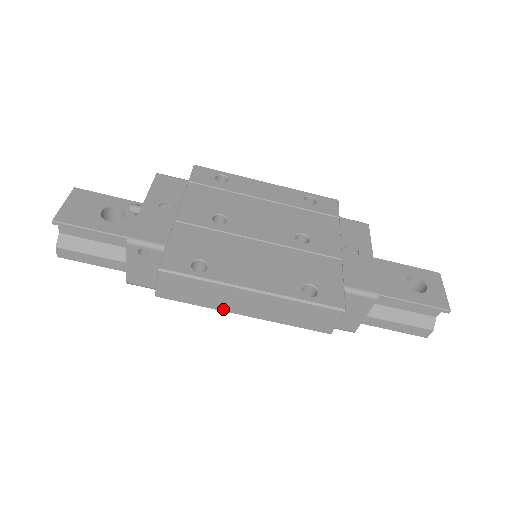
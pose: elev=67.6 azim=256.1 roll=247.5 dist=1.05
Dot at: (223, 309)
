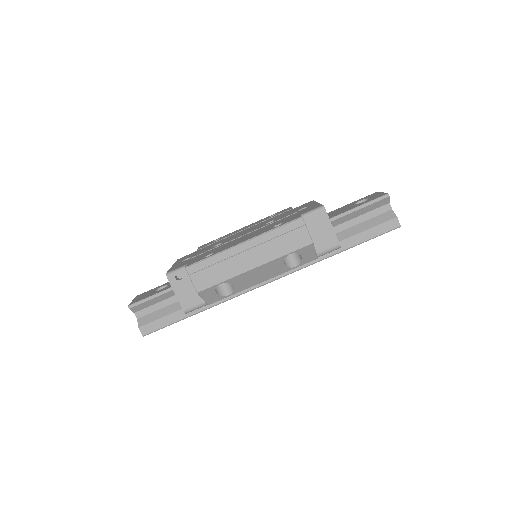
Dot at: (239, 273)
